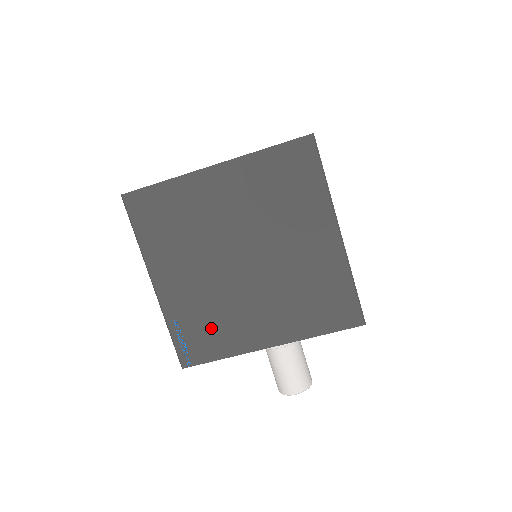
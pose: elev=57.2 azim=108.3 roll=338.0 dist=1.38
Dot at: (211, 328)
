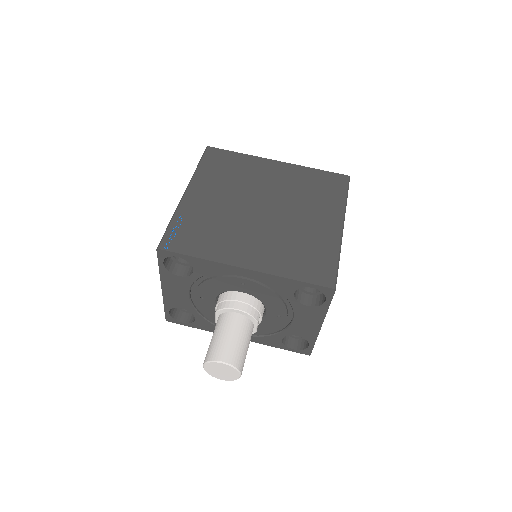
Dot at: (206, 234)
